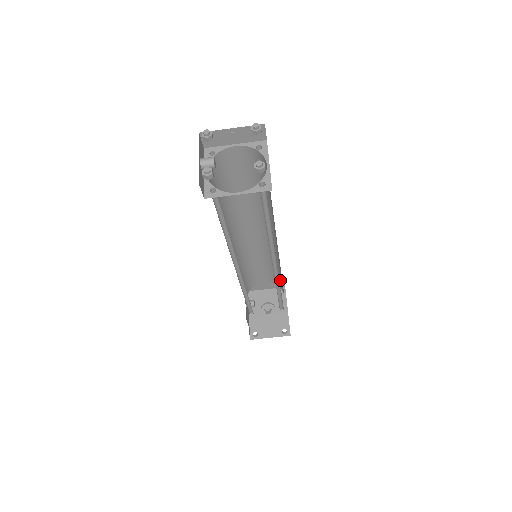
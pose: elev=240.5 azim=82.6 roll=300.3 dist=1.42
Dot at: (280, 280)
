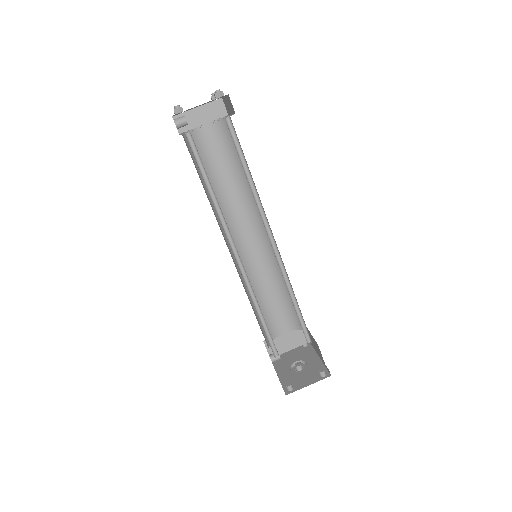
Dot at: occluded
